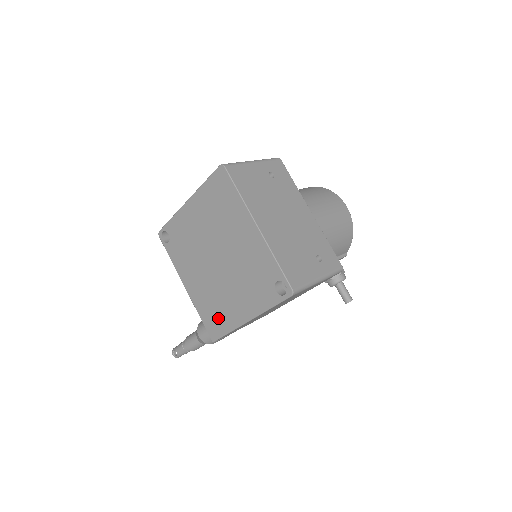
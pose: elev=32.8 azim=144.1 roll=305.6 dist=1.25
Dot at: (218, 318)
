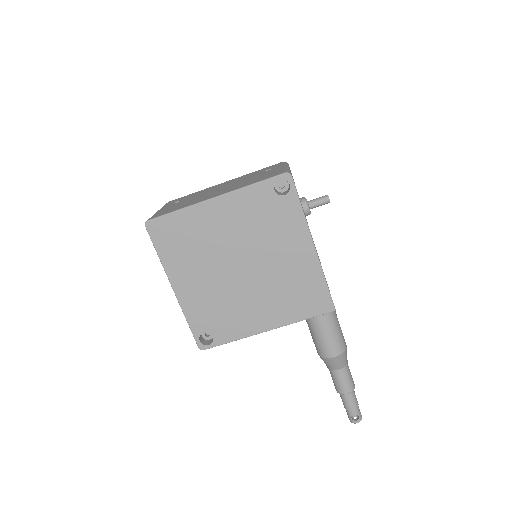
Dot at: (307, 291)
